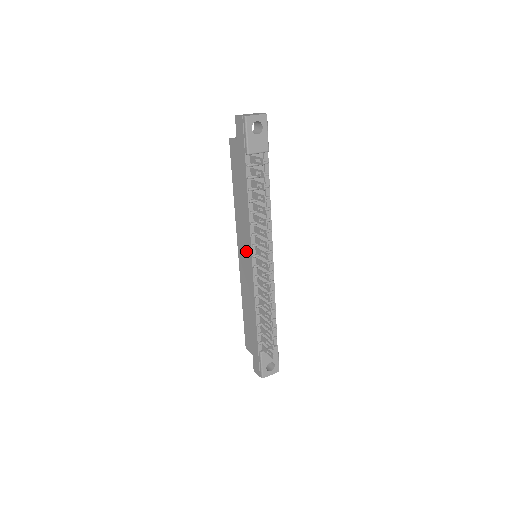
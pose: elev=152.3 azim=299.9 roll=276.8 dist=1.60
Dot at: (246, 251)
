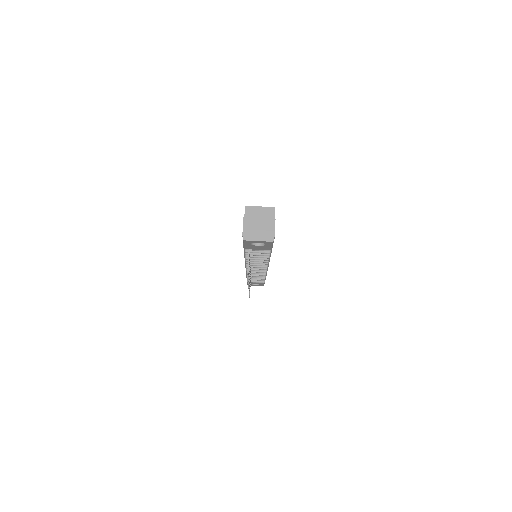
Dot at: occluded
